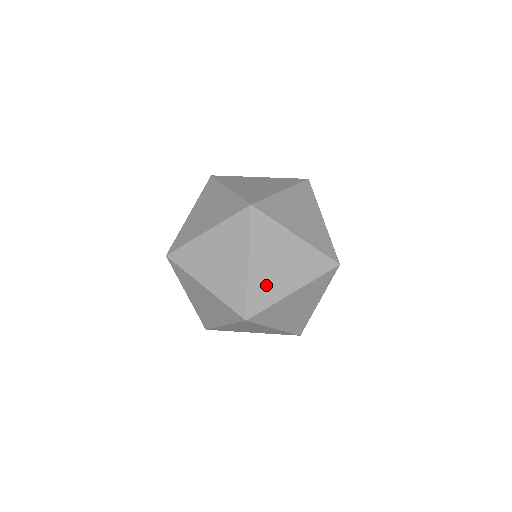
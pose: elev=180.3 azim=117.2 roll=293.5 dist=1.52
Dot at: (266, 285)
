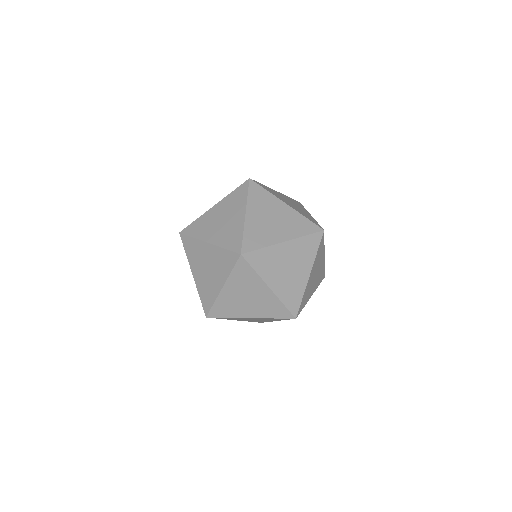
Dot at: (303, 213)
